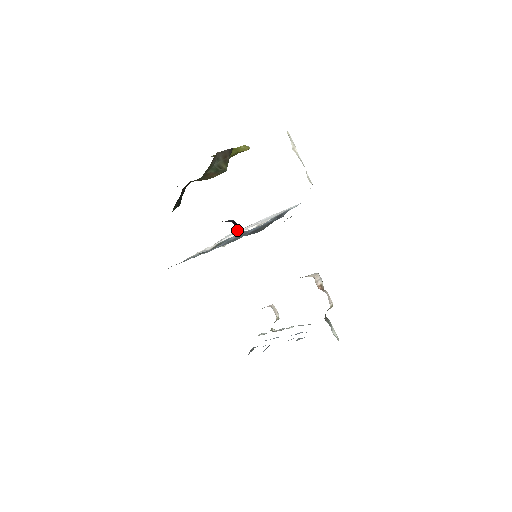
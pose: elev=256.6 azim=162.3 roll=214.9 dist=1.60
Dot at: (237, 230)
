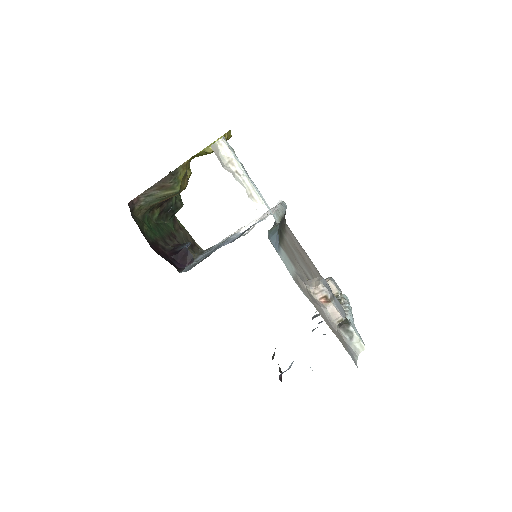
Dot at: (279, 202)
